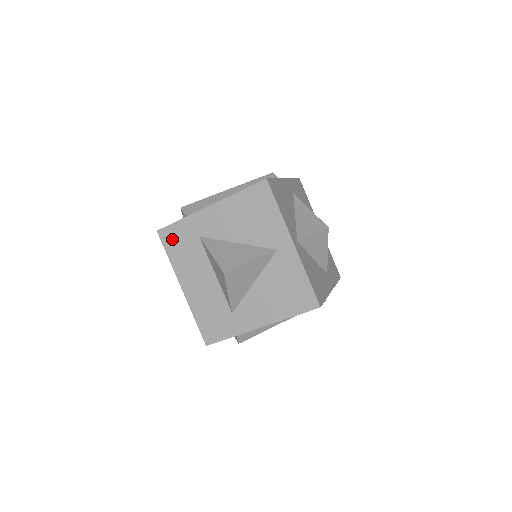
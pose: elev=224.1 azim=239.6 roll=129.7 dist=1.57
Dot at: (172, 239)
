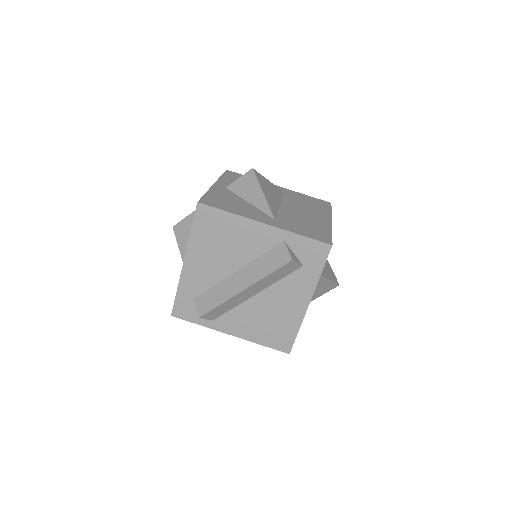
Dot at: occluded
